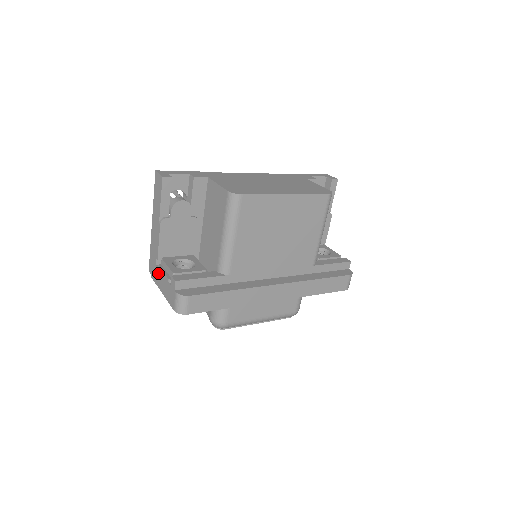
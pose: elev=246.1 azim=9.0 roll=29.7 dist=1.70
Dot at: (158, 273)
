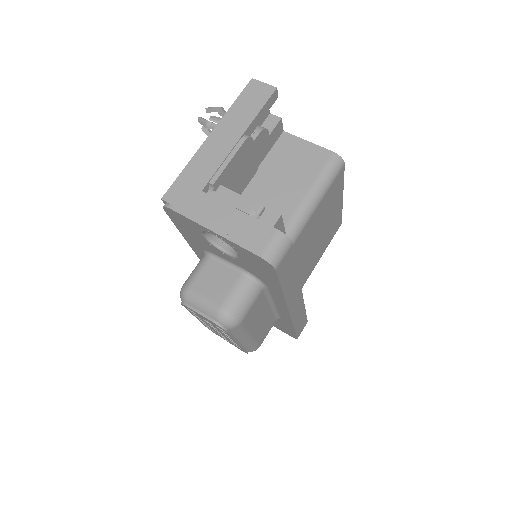
Dot at: (208, 202)
